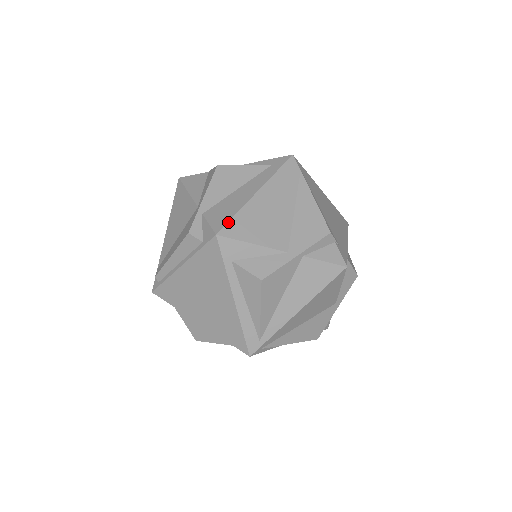
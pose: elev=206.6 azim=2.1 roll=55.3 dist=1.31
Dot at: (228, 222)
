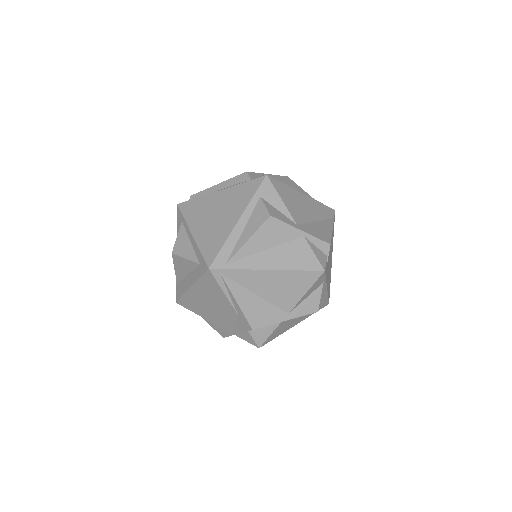
Dot at: (277, 180)
